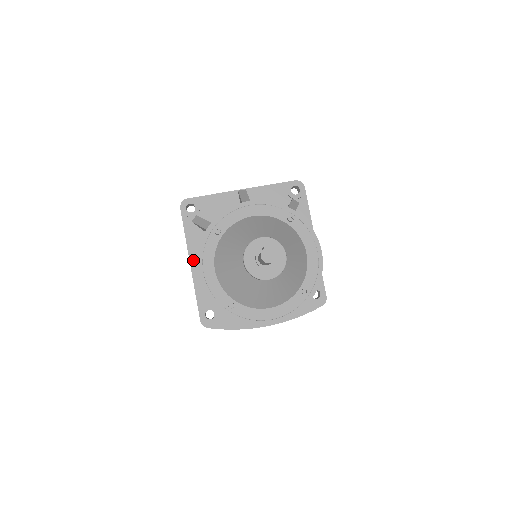
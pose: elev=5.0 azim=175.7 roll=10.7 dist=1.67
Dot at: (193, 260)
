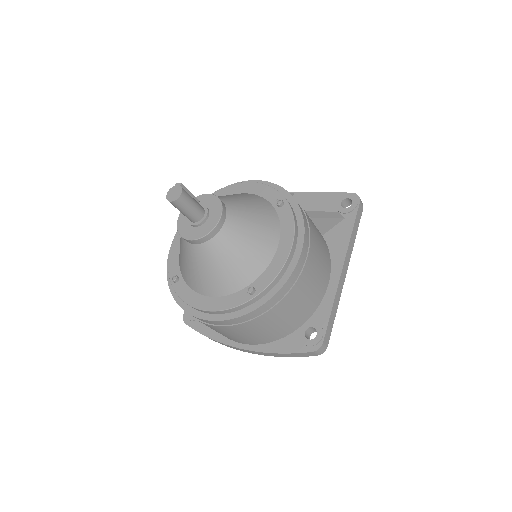
Dot at: occluded
